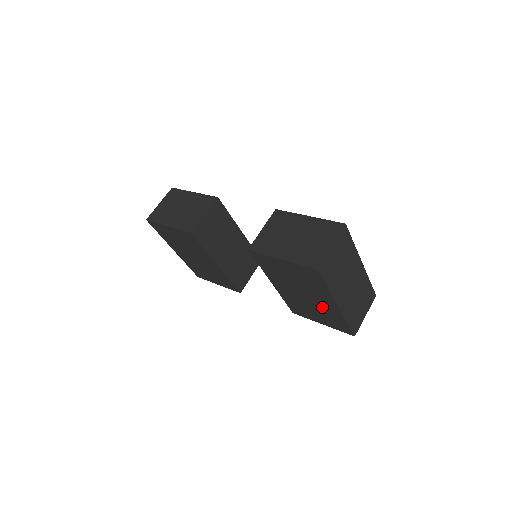
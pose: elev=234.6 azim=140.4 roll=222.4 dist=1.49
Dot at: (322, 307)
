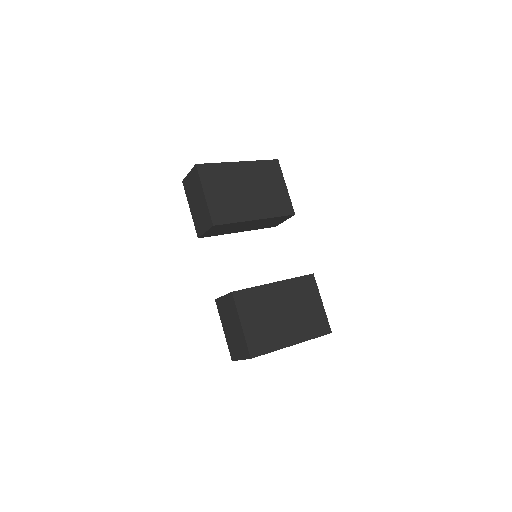
Dot at: occluded
